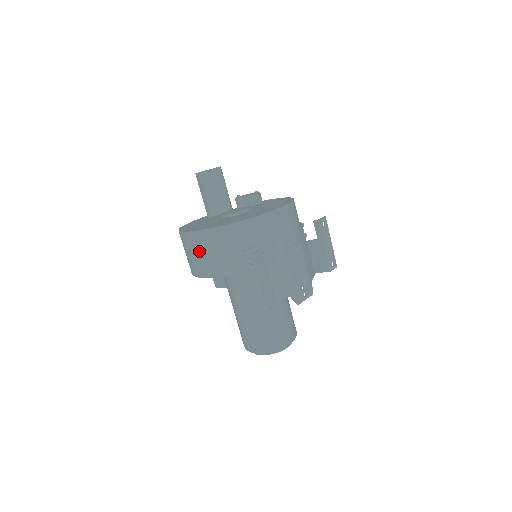
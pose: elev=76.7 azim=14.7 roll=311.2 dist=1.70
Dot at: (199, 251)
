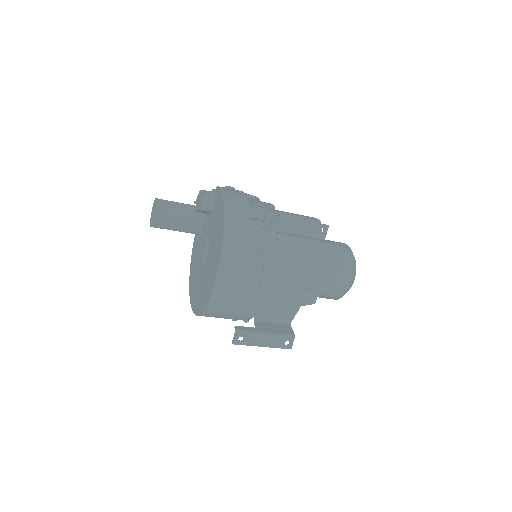
Dot at: occluded
